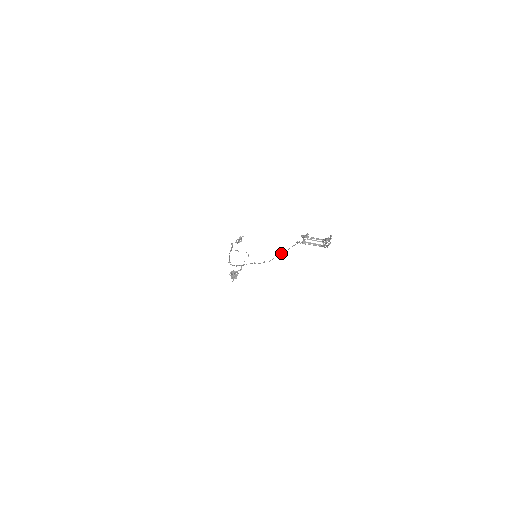
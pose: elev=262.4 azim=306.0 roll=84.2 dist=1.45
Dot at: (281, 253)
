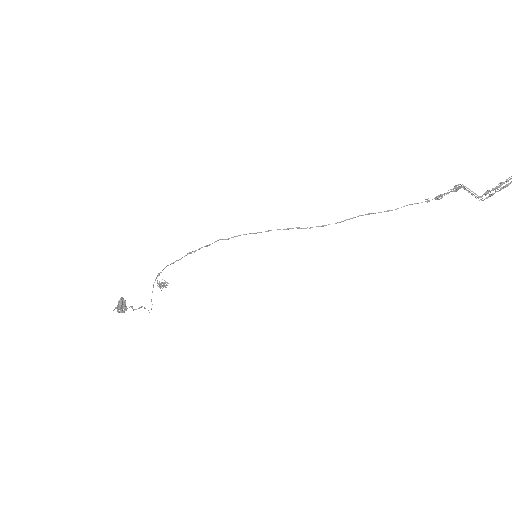
Dot at: (381, 212)
